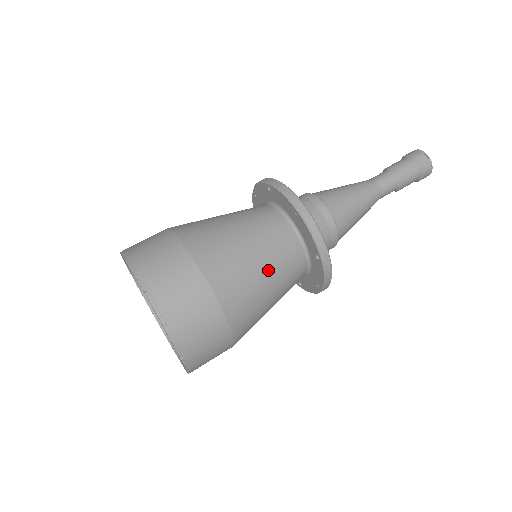
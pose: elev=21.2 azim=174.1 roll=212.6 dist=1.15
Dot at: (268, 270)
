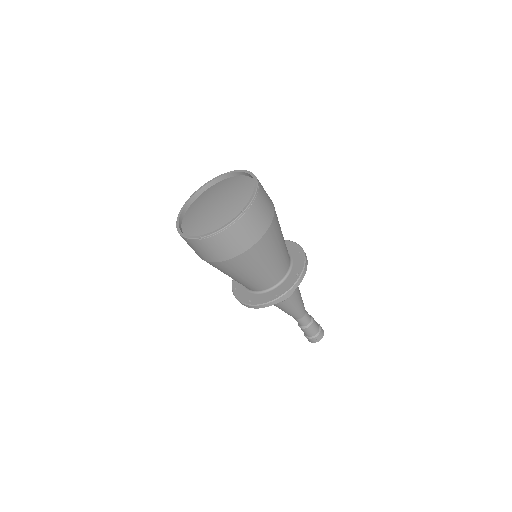
Dot at: (282, 248)
